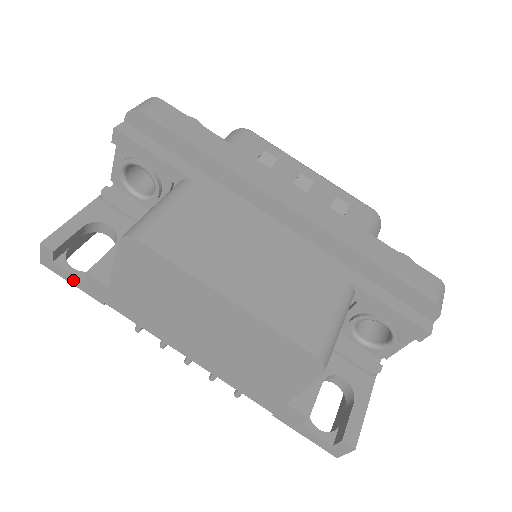
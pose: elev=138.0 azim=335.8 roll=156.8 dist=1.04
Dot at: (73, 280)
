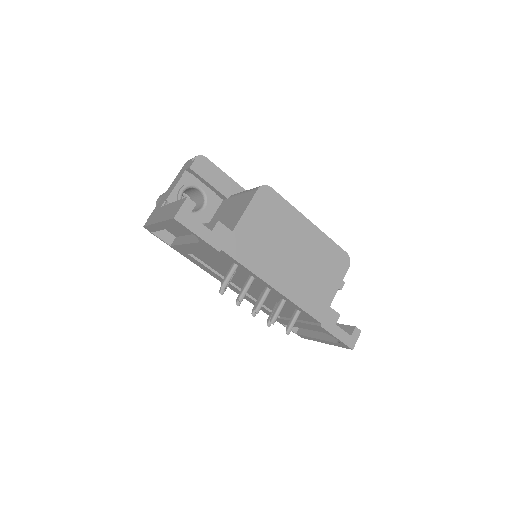
Dot at: (201, 231)
